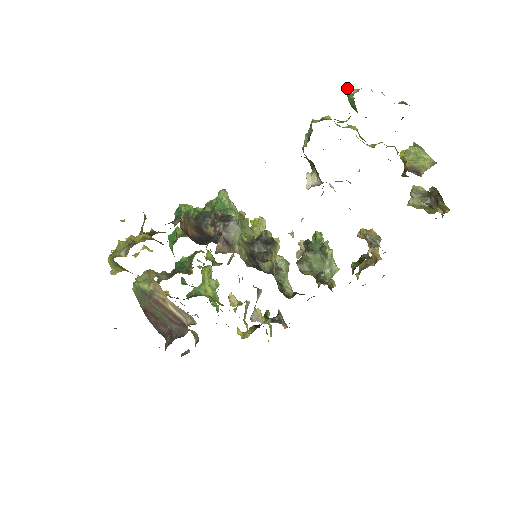
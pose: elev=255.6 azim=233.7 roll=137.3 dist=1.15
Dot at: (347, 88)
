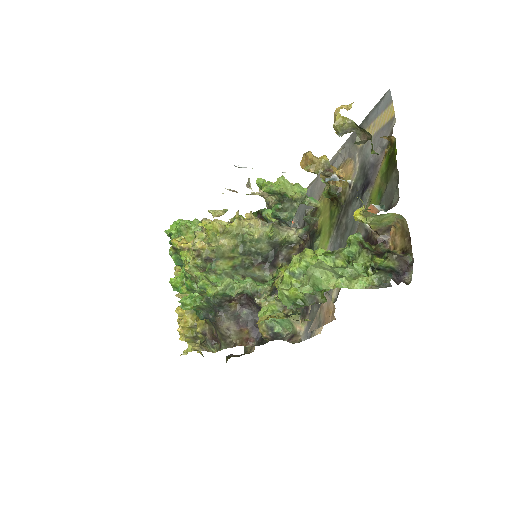
Dot at: occluded
